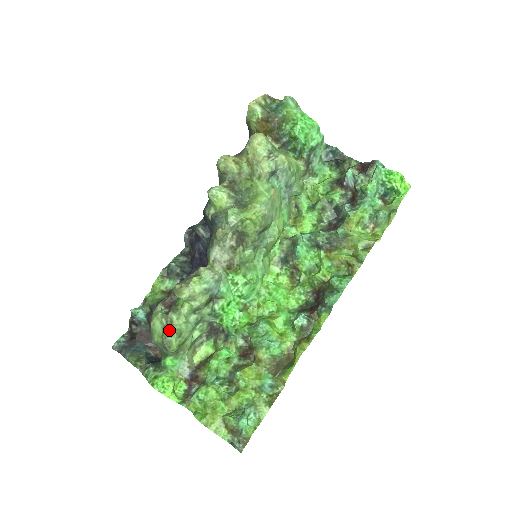
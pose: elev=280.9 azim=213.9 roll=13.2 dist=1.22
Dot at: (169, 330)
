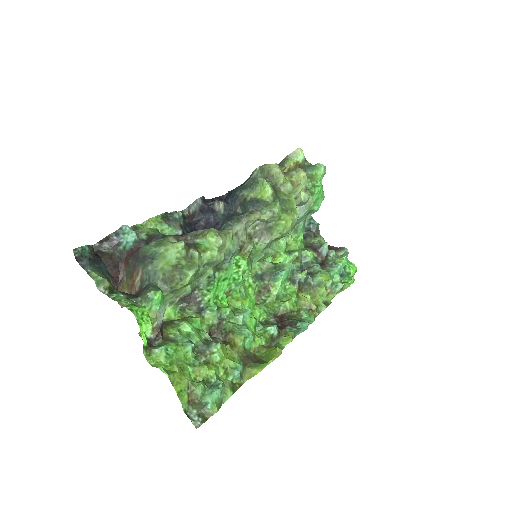
Dot at: (188, 263)
